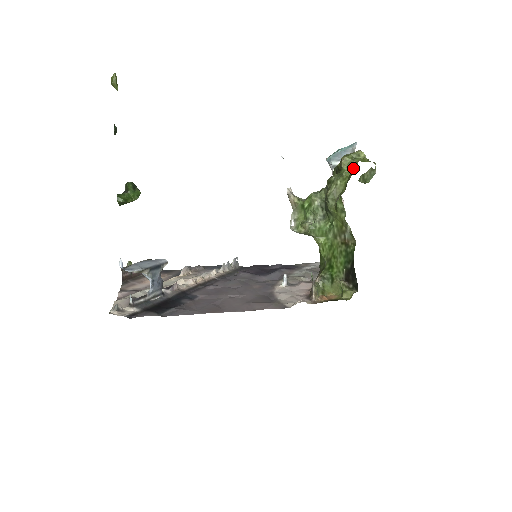
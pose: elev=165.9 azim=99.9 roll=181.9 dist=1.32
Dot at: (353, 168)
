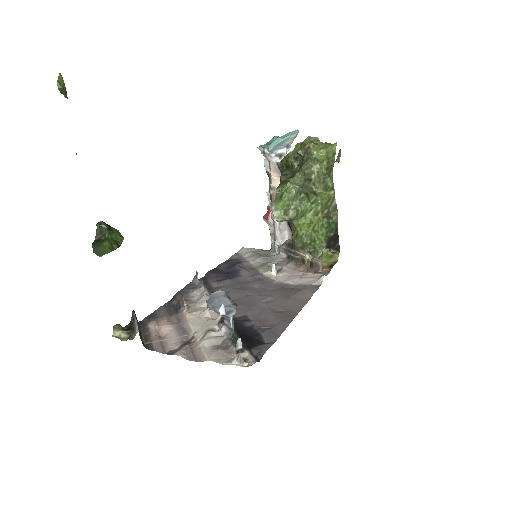
Dot at: (324, 152)
